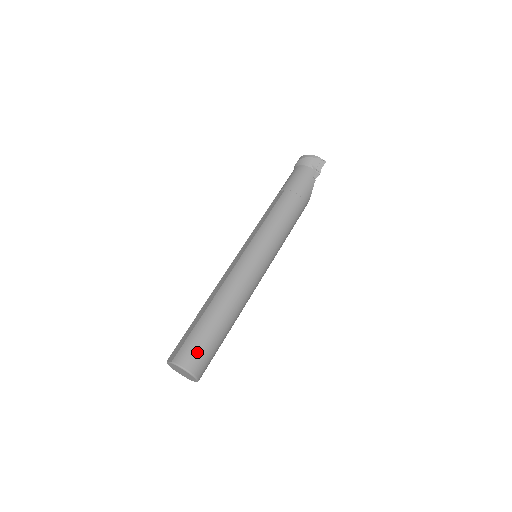
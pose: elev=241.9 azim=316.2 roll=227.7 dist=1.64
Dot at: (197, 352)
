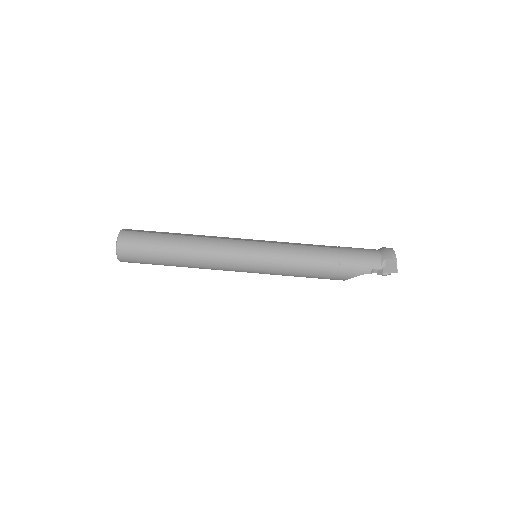
Dot at: (135, 244)
